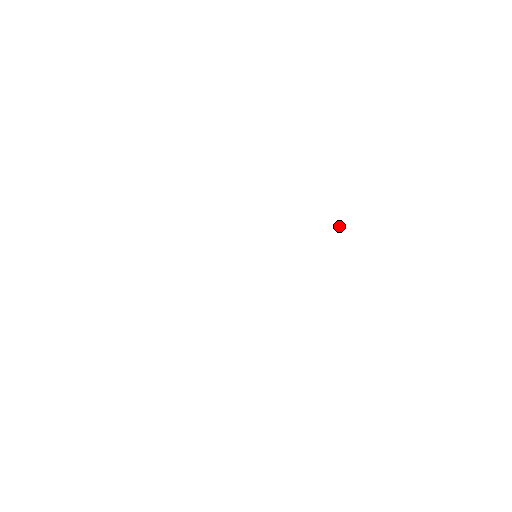
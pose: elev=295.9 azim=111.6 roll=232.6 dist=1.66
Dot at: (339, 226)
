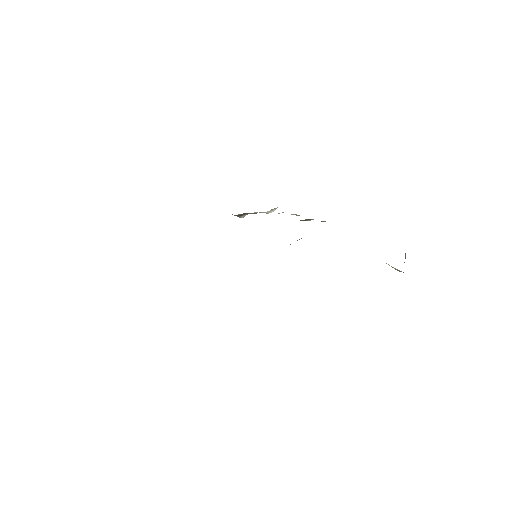
Dot at: (405, 255)
